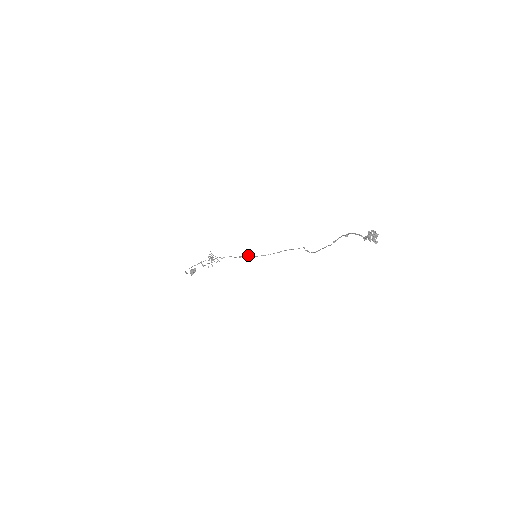
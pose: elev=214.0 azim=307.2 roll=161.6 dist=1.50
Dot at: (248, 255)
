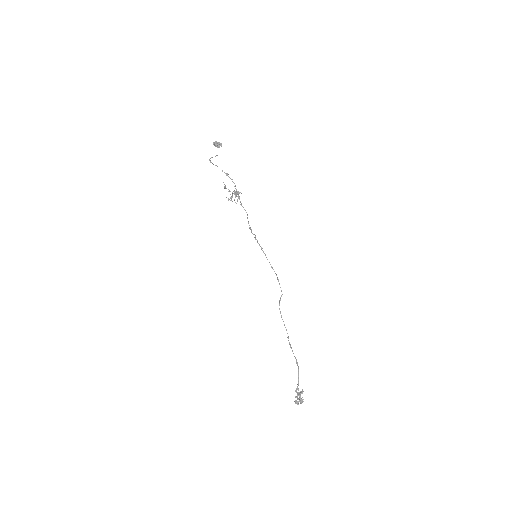
Dot at: occluded
